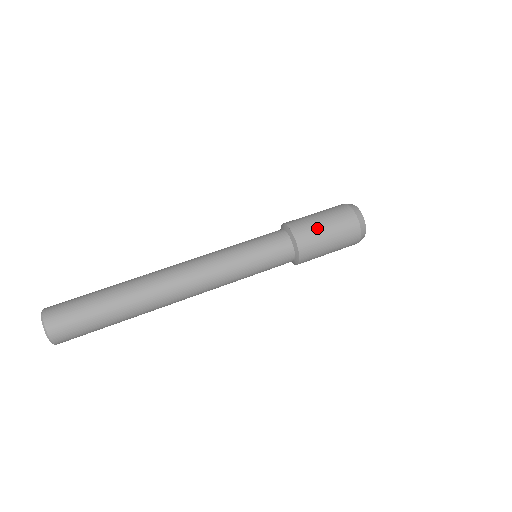
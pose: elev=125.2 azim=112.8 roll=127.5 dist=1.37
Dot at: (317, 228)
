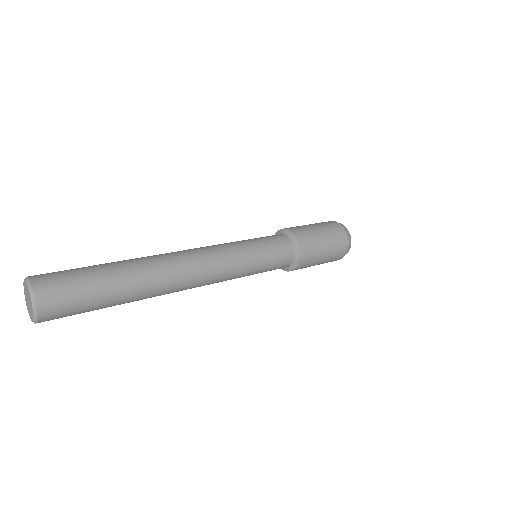
Dot at: occluded
